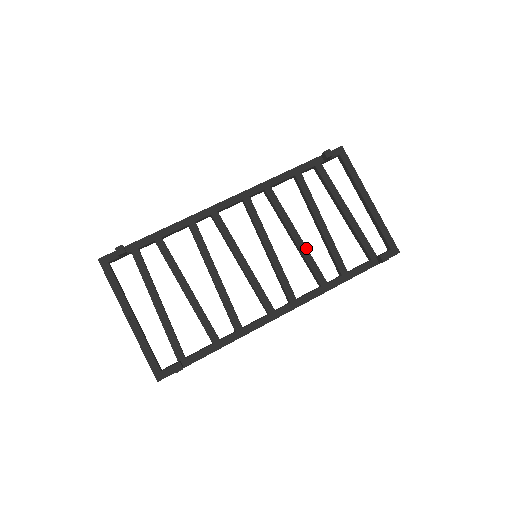
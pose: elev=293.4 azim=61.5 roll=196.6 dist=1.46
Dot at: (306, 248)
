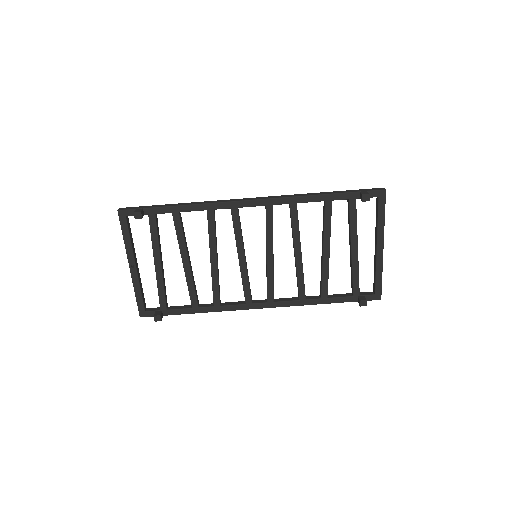
Dot at: (302, 267)
